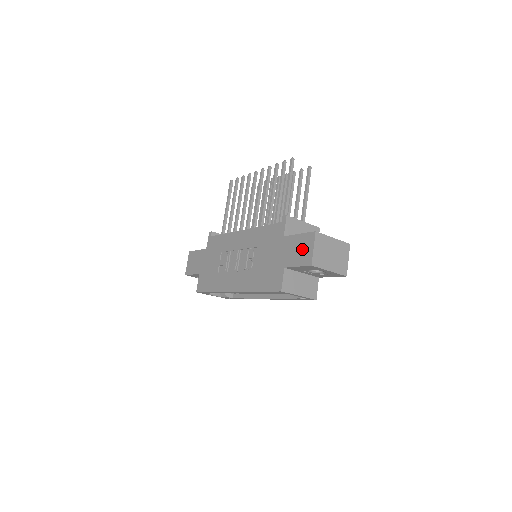
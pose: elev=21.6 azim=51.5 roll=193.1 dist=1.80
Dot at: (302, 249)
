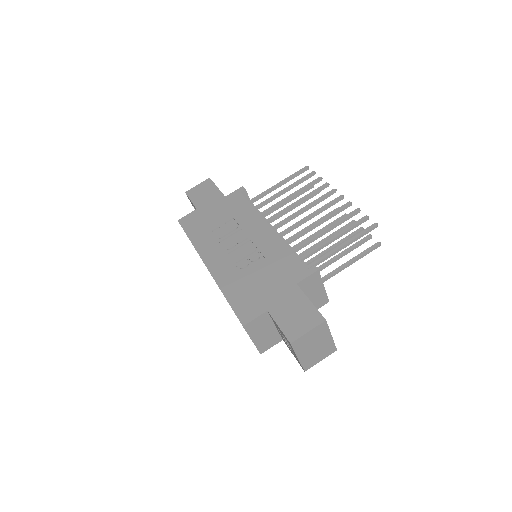
Dot at: (299, 318)
